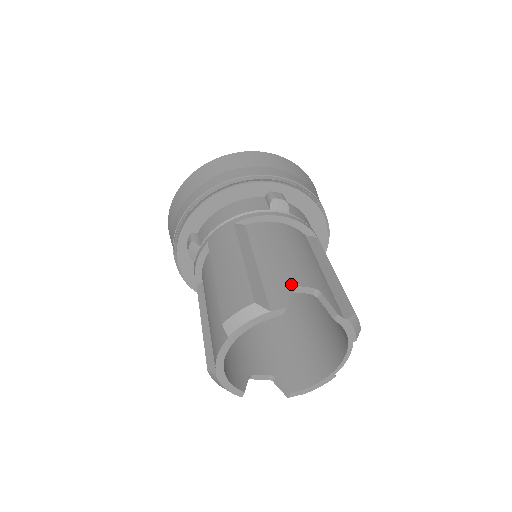
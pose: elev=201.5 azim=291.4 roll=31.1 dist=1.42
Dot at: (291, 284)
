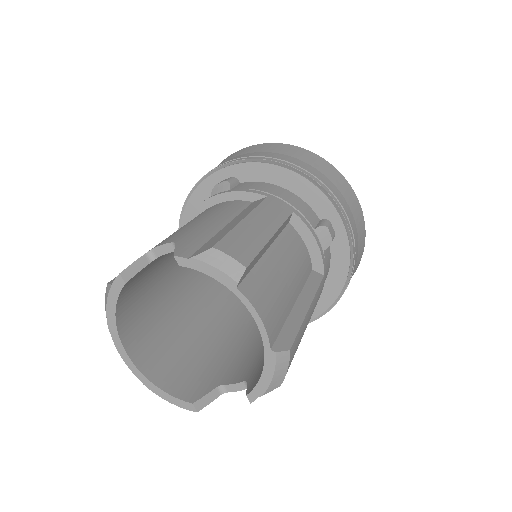
Dot at: (149, 250)
